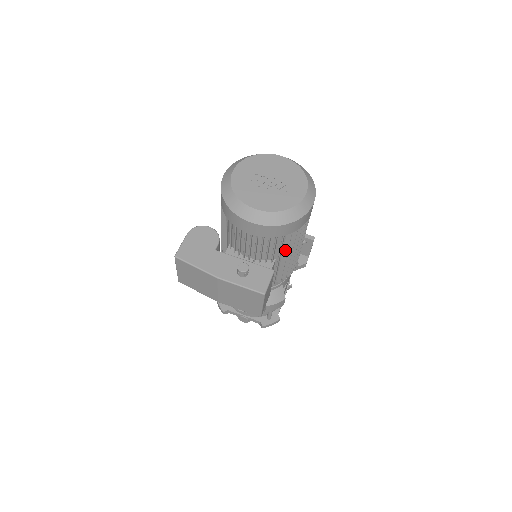
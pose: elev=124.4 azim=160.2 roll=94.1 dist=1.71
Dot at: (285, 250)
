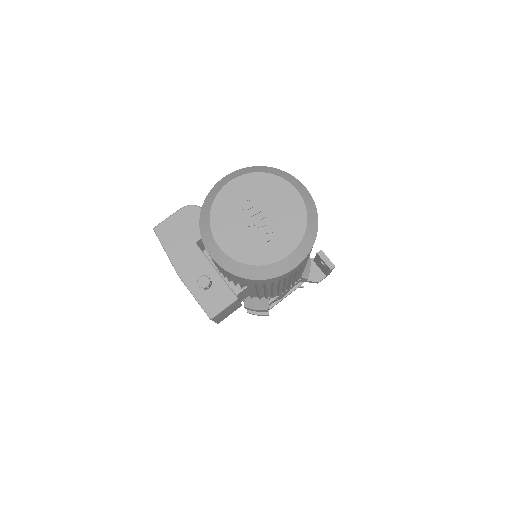
Dot at: (256, 287)
